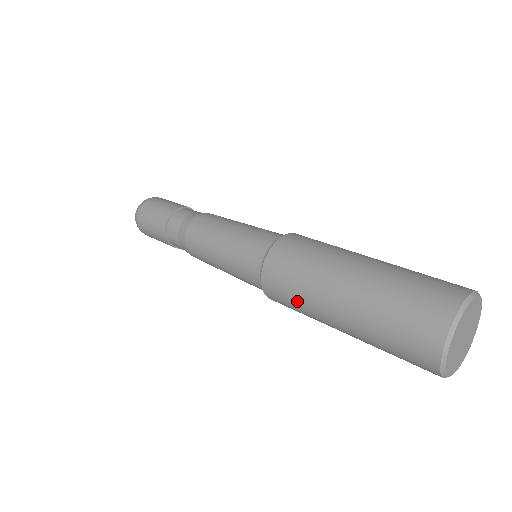
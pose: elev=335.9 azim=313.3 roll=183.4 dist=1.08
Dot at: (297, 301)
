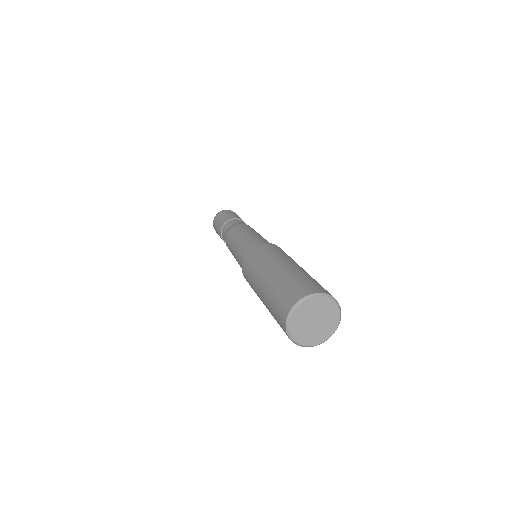
Dot at: occluded
